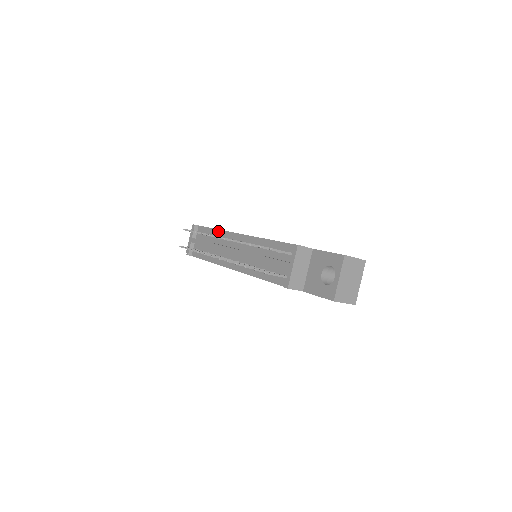
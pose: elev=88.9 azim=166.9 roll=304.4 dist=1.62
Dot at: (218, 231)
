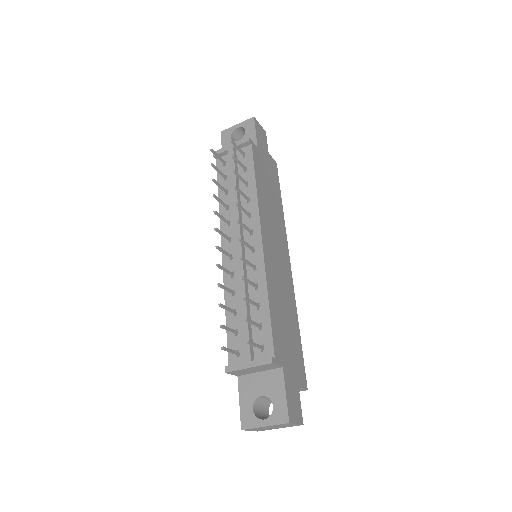
Dot at: (255, 191)
